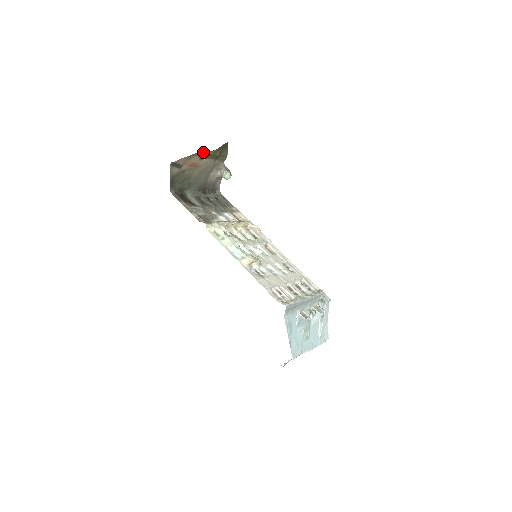
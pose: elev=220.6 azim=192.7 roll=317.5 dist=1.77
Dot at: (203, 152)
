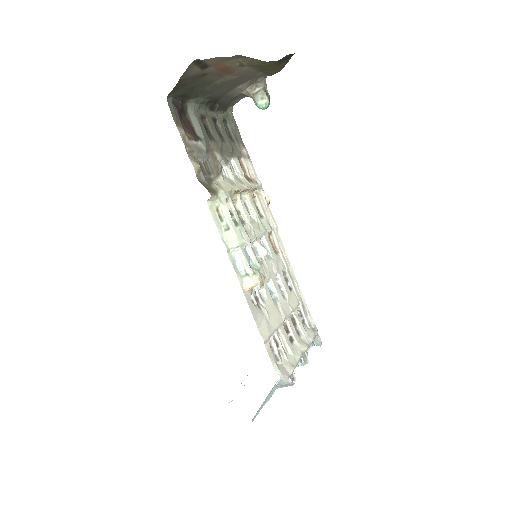
Dot at: occluded
